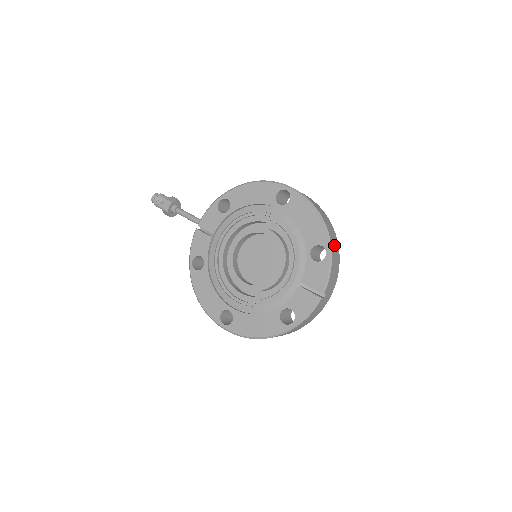
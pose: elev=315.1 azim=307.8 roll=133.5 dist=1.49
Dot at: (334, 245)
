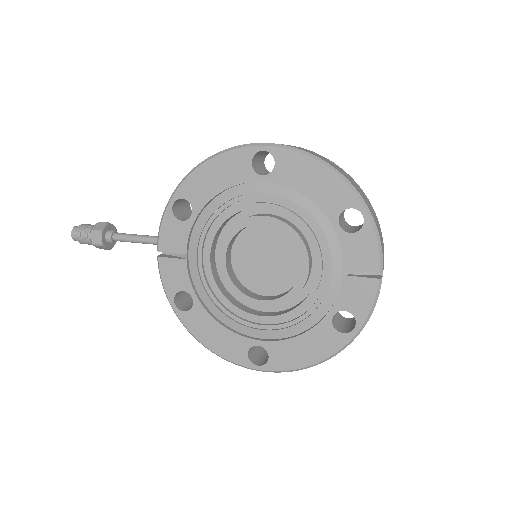
Dot at: (364, 198)
